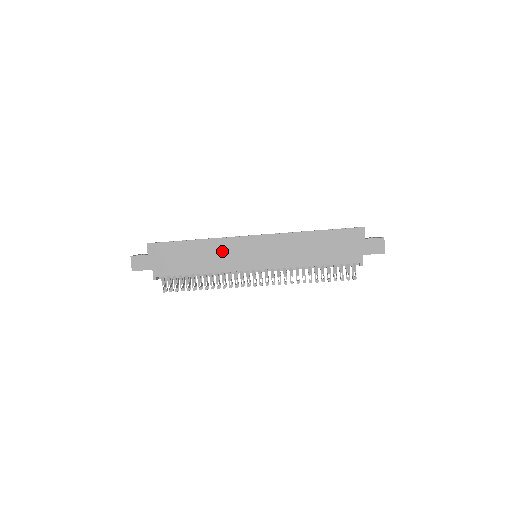
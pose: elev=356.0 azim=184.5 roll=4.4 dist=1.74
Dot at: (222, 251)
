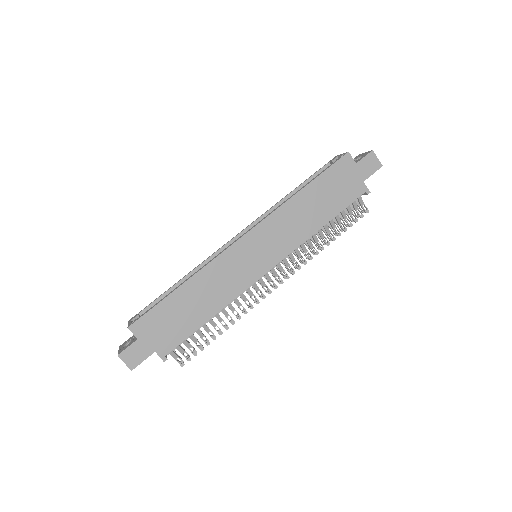
Dot at: (220, 276)
